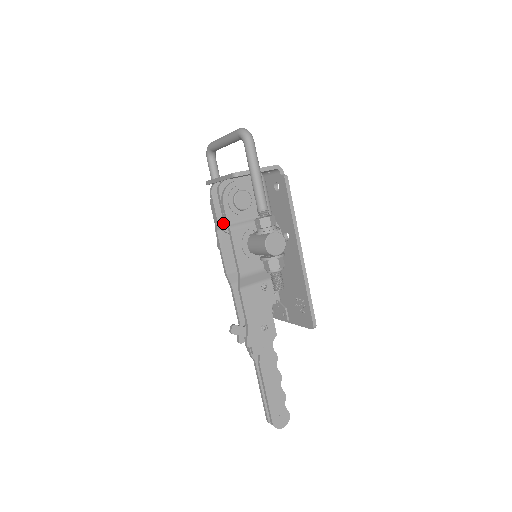
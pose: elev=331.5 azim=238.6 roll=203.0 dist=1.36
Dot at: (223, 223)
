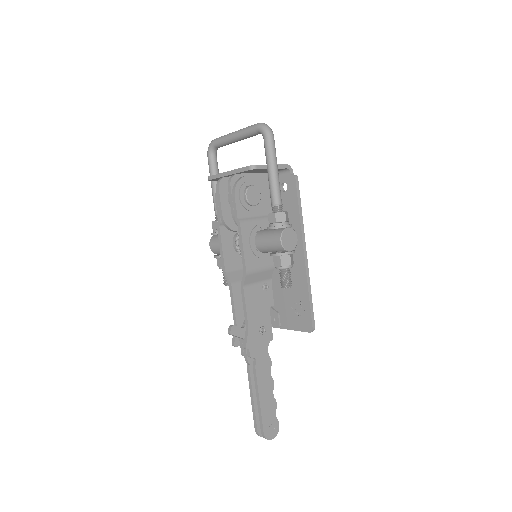
Dot at: (227, 219)
